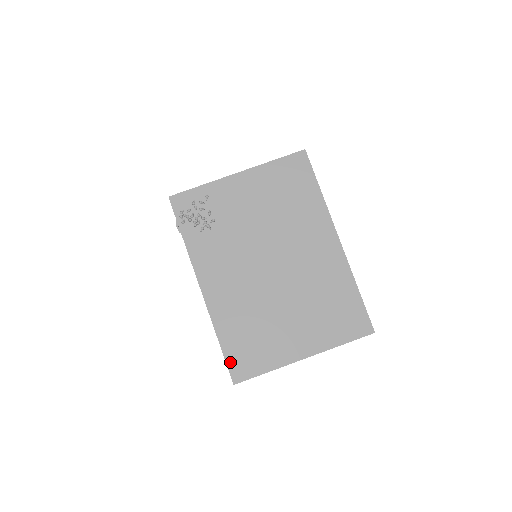
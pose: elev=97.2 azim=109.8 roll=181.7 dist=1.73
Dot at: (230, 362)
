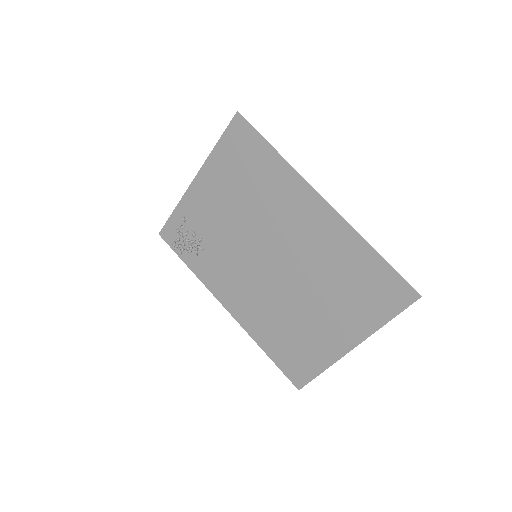
Dot at: (285, 370)
